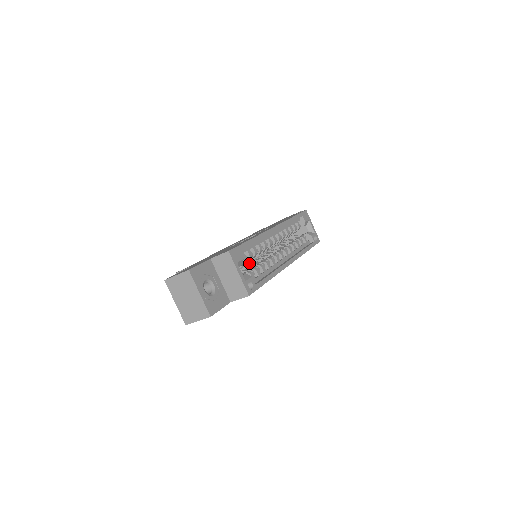
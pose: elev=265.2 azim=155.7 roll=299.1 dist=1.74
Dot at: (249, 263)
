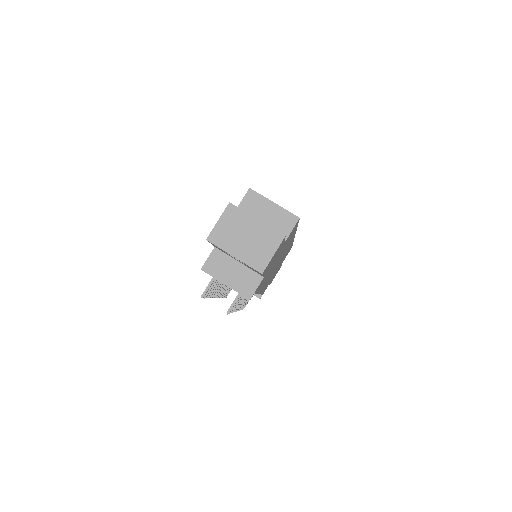
Dot at: occluded
